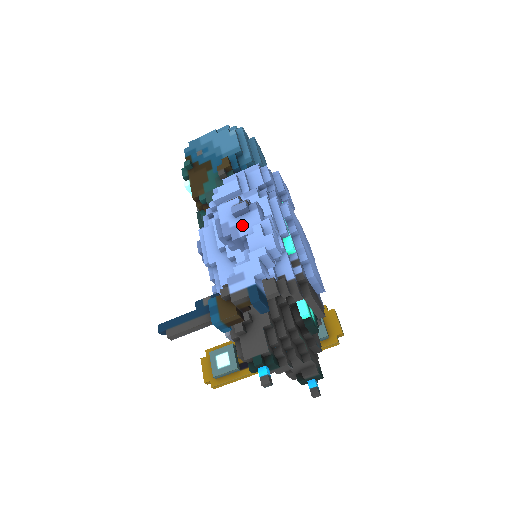
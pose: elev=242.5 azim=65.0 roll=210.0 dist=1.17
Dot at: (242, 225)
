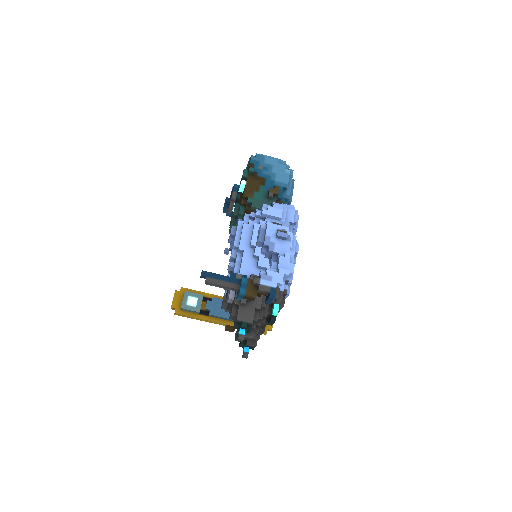
Dot at: (278, 245)
